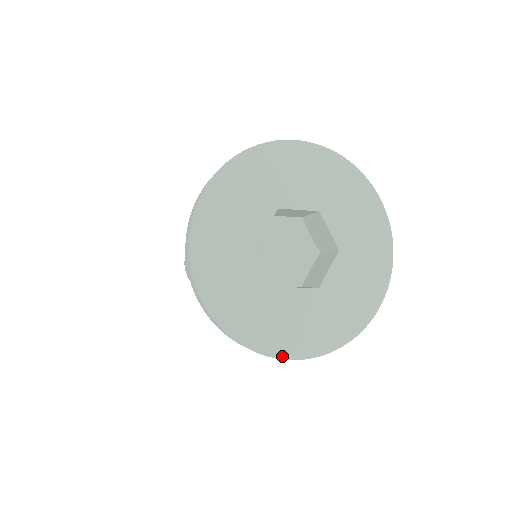
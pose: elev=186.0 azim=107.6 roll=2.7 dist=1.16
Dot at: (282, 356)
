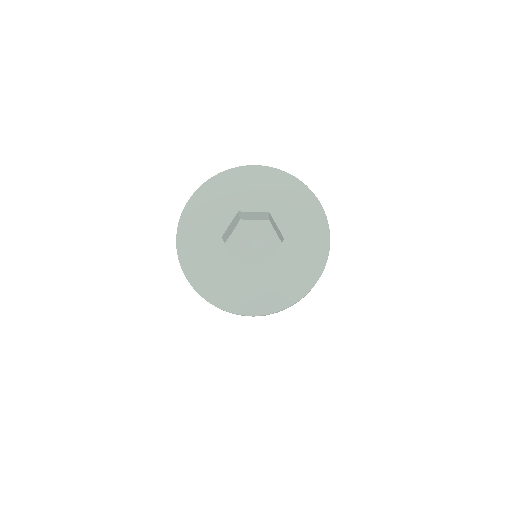
Dot at: (238, 312)
